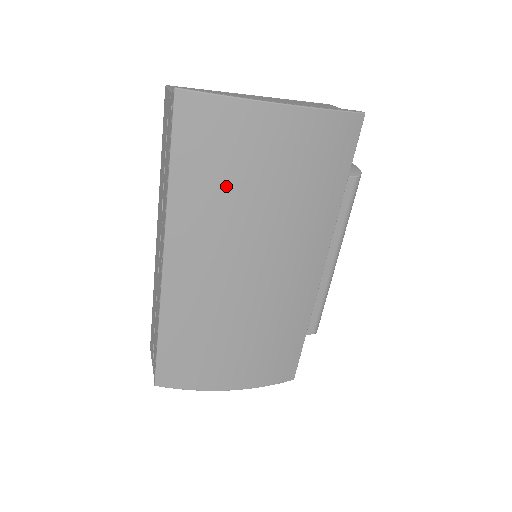
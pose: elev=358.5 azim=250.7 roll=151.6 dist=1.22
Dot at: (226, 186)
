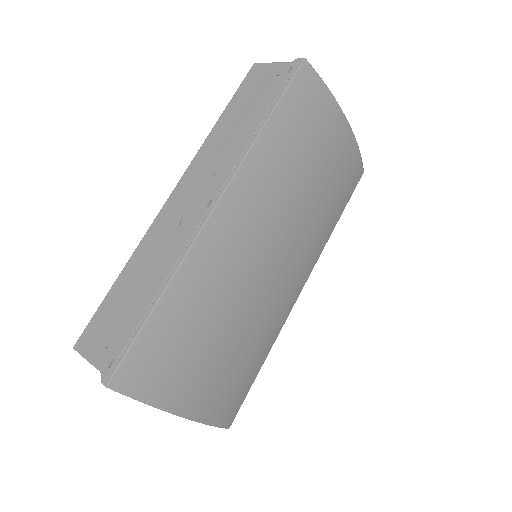
Dot at: (299, 160)
